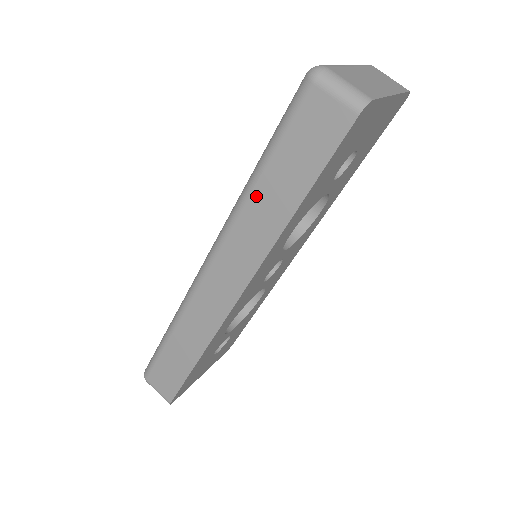
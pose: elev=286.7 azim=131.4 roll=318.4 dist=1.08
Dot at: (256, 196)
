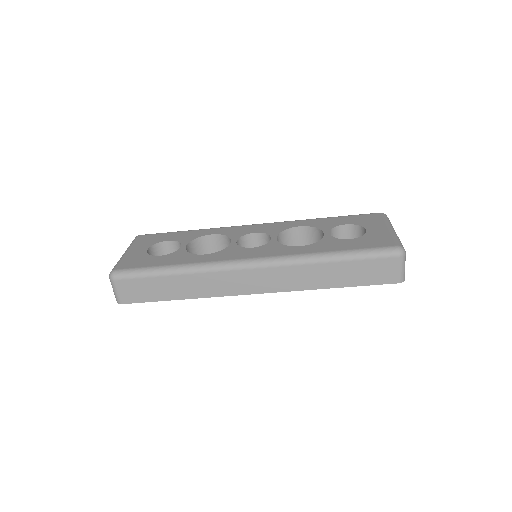
Dot at: (323, 266)
